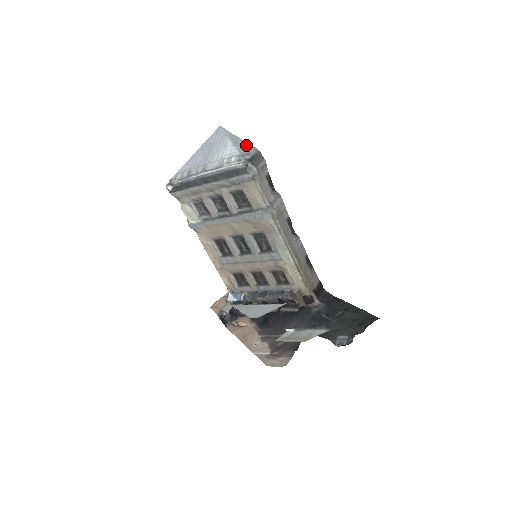
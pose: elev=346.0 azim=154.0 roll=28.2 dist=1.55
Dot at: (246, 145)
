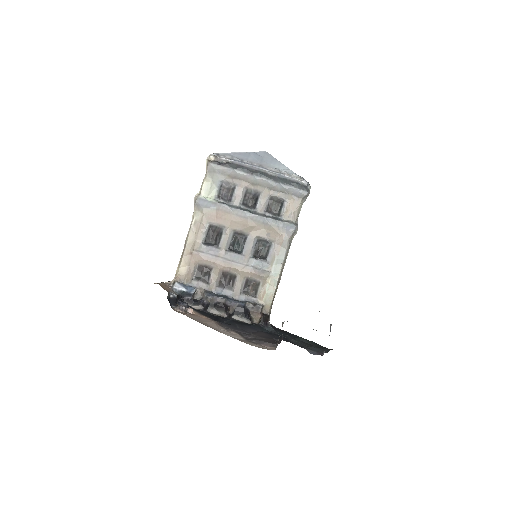
Dot at: occluded
